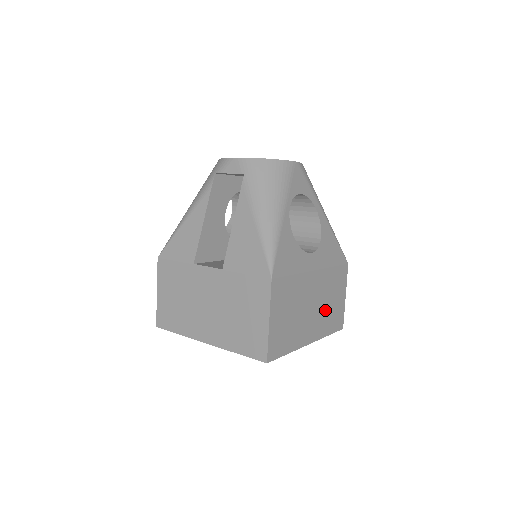
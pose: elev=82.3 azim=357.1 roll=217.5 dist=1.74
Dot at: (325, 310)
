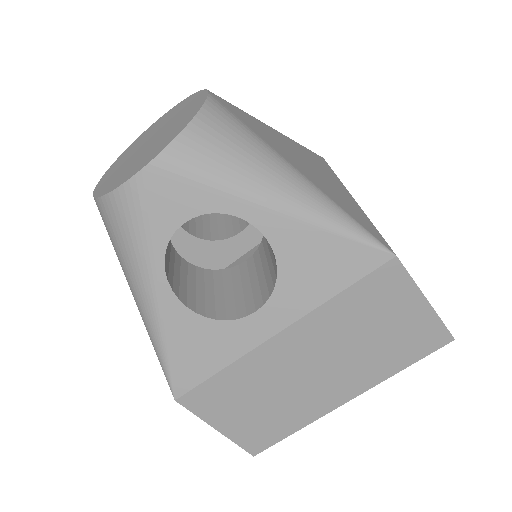
Dot at: (362, 352)
